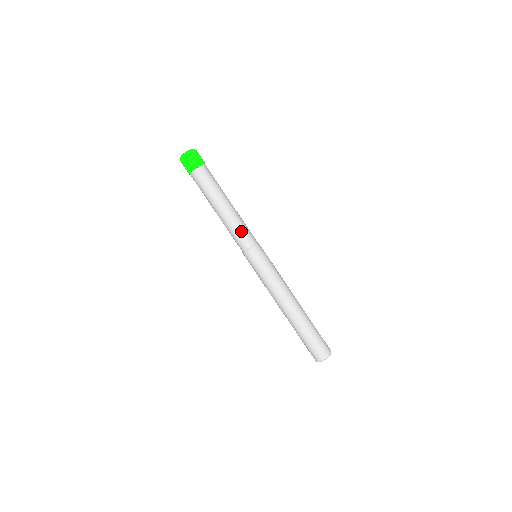
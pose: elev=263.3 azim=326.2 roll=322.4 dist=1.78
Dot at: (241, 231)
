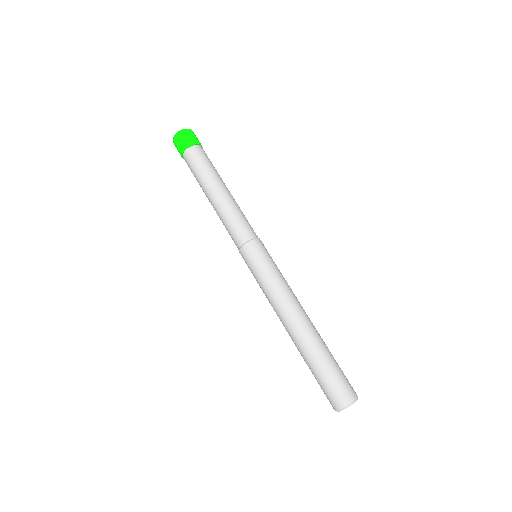
Dot at: (238, 220)
